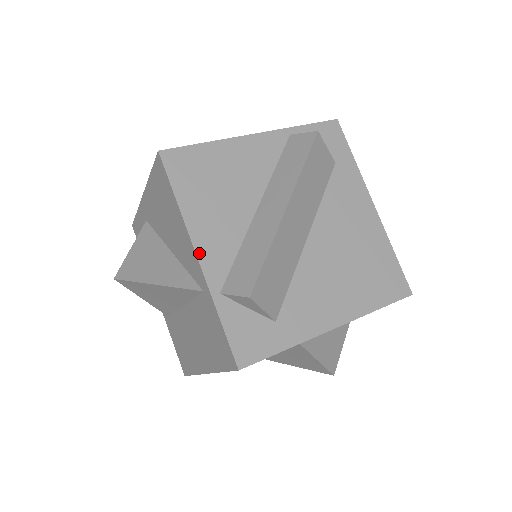
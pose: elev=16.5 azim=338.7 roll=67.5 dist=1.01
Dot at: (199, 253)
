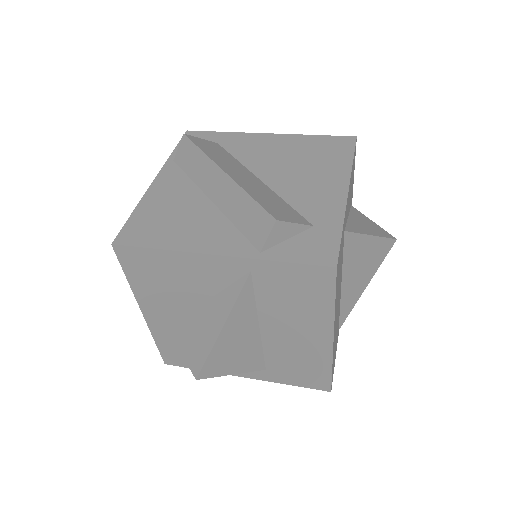
Dot at: (215, 252)
